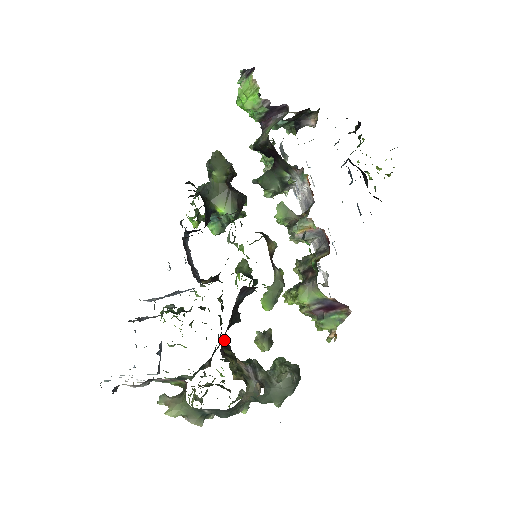
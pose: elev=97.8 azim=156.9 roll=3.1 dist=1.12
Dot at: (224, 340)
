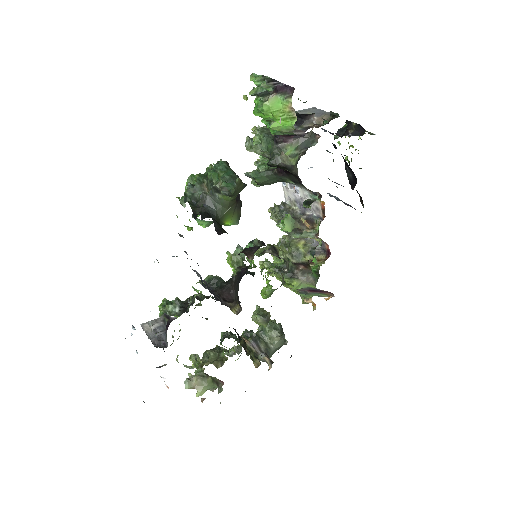
Dot at: occluded
